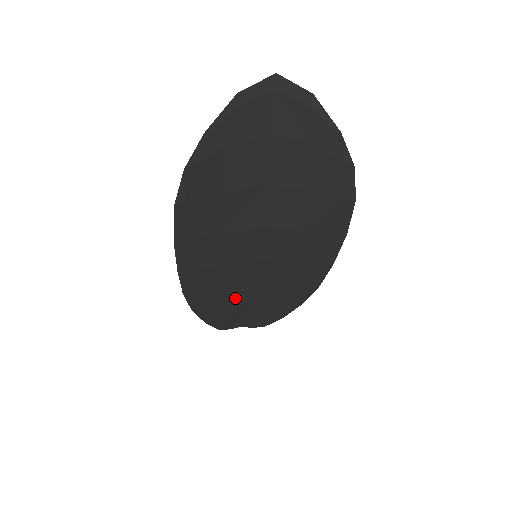
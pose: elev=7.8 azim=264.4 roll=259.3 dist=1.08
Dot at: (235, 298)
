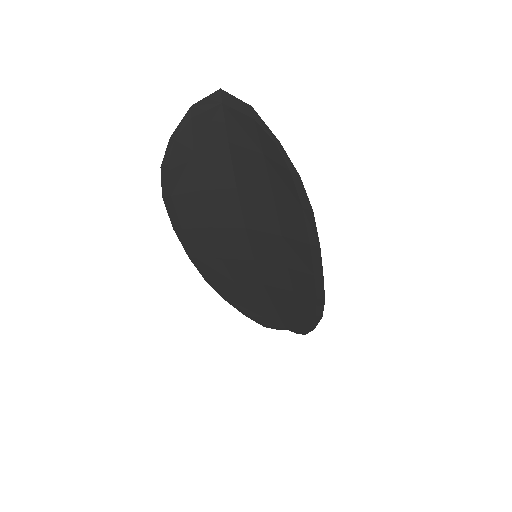
Dot at: (257, 295)
